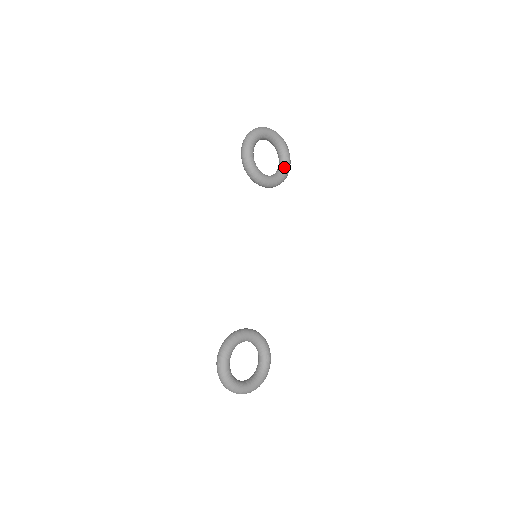
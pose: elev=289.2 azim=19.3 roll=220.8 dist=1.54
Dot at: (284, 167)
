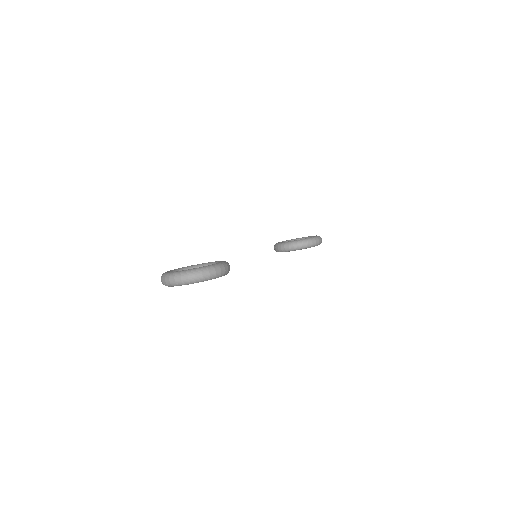
Dot at: occluded
